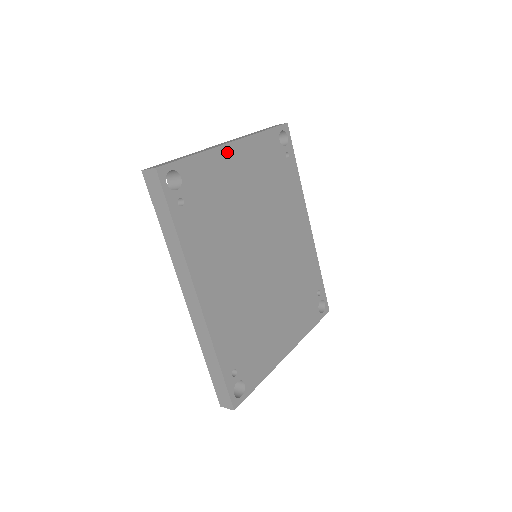
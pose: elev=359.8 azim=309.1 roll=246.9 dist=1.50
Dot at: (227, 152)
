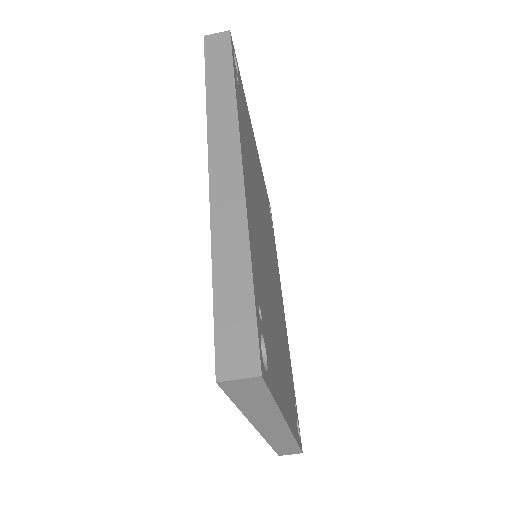
Dot at: (253, 135)
